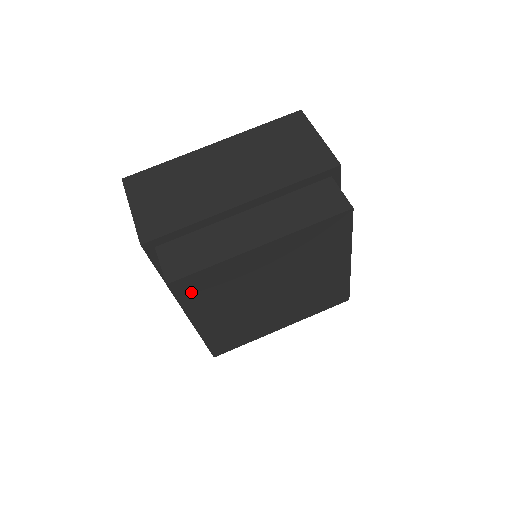
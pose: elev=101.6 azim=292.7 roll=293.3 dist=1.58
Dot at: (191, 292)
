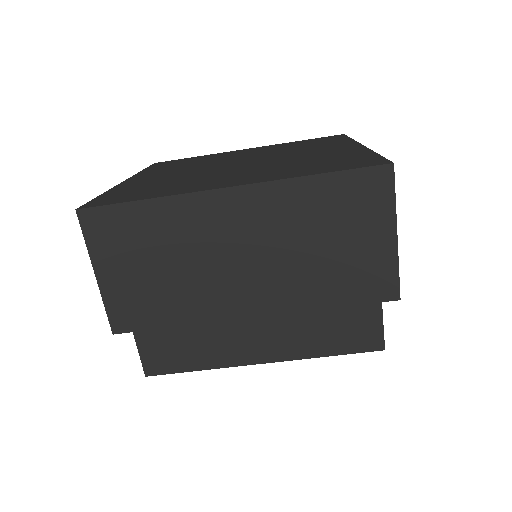
Dot at: occluded
